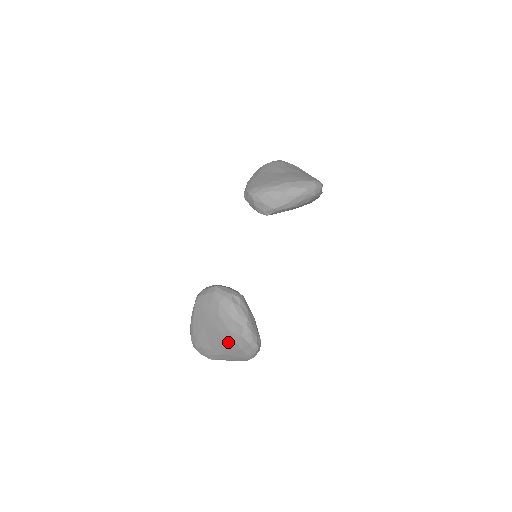
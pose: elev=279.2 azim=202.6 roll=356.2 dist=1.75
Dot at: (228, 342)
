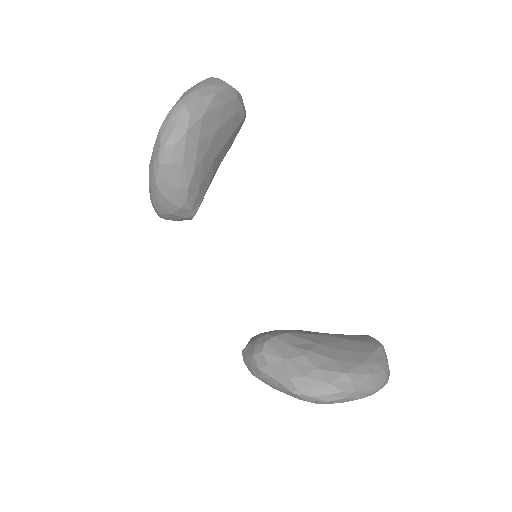
Dot at: occluded
